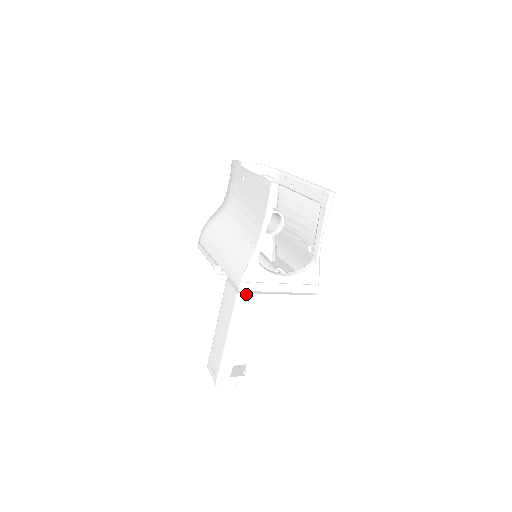
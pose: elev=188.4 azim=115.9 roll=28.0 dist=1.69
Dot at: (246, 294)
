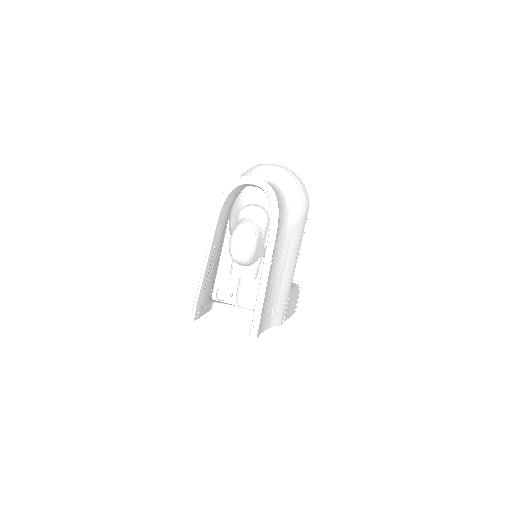
Dot at: occluded
